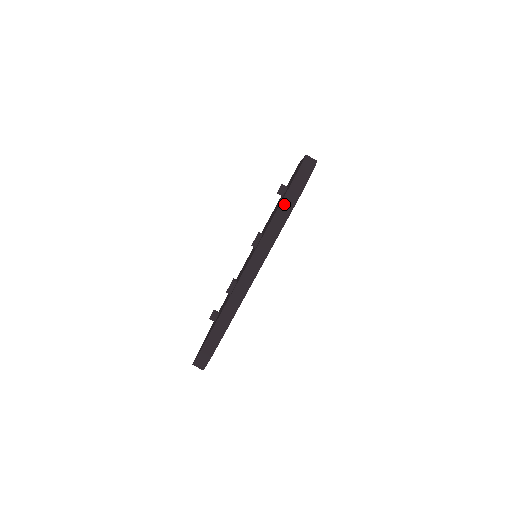
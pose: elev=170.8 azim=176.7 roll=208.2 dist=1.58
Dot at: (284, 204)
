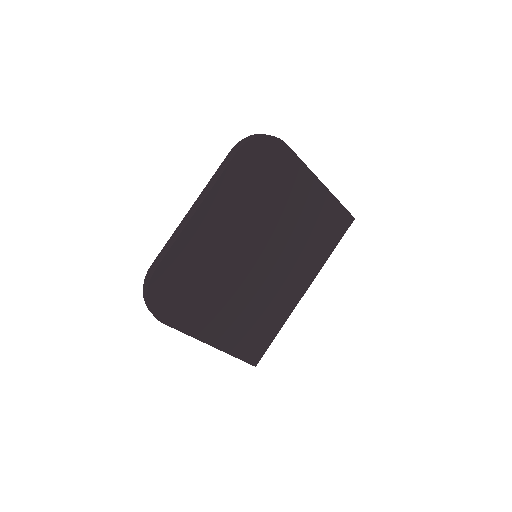
Dot at: (230, 154)
